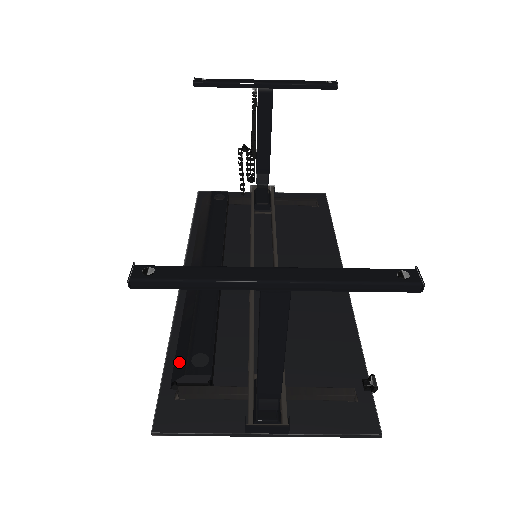
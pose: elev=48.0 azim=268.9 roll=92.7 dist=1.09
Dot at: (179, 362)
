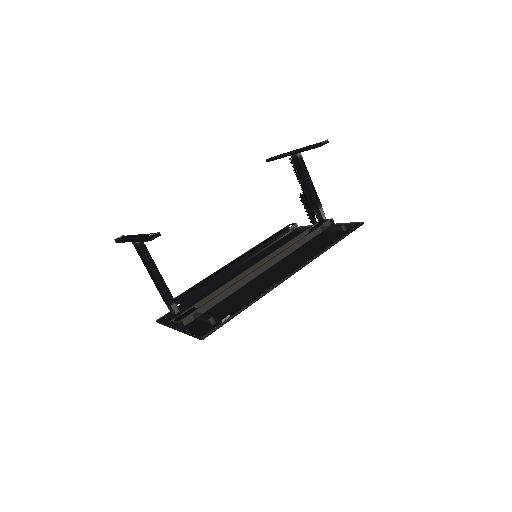
Dot at: occluded
